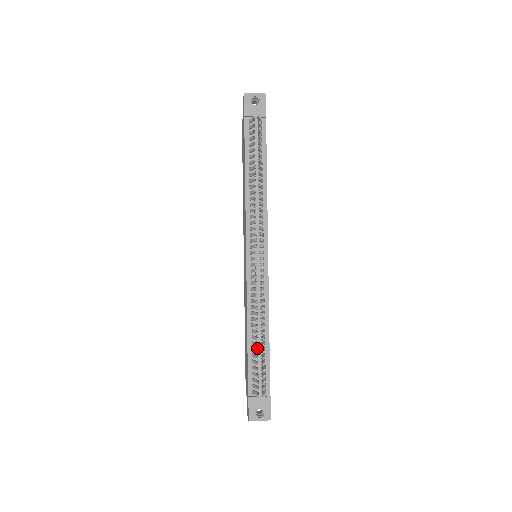
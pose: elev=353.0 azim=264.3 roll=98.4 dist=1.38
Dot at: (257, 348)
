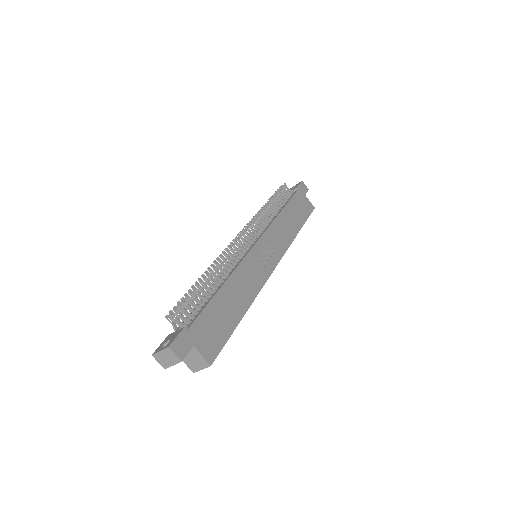
Dot at: (204, 296)
